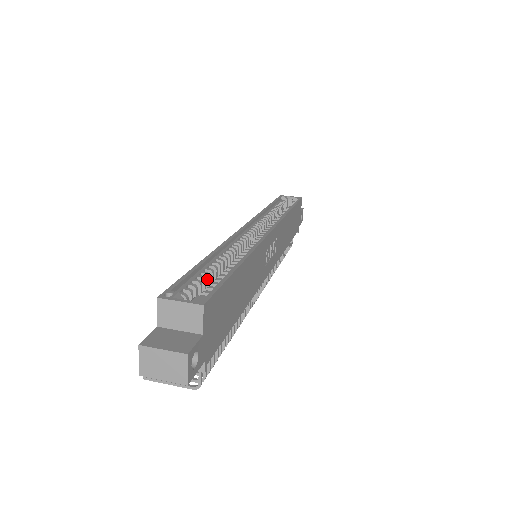
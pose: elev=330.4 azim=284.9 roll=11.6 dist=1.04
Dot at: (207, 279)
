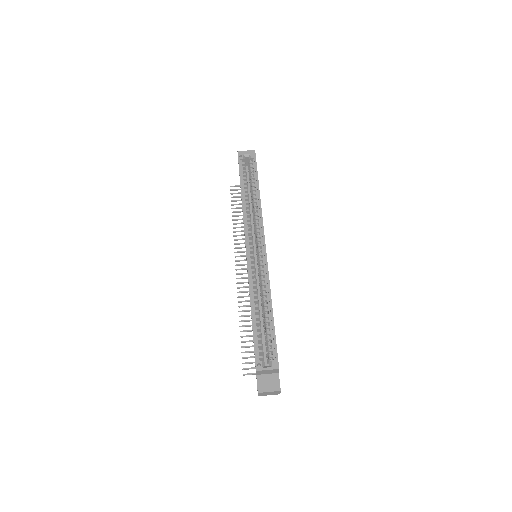
Dot at: (260, 330)
